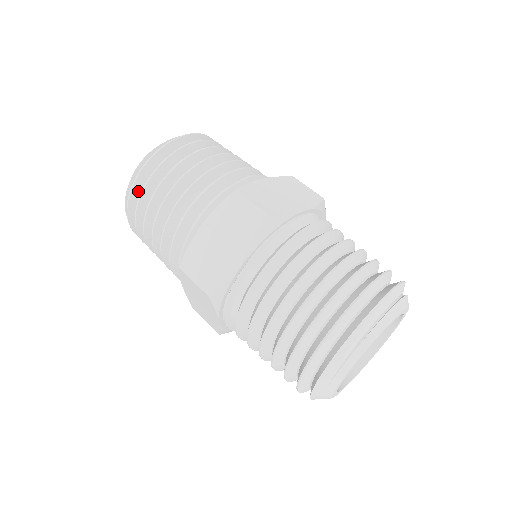
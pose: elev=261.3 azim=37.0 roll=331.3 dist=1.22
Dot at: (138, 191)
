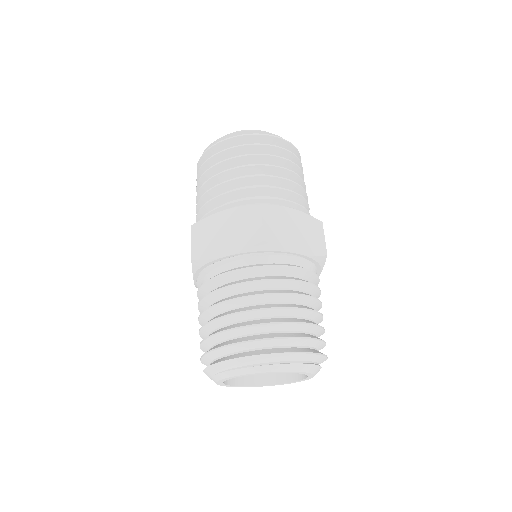
Dot at: (213, 152)
